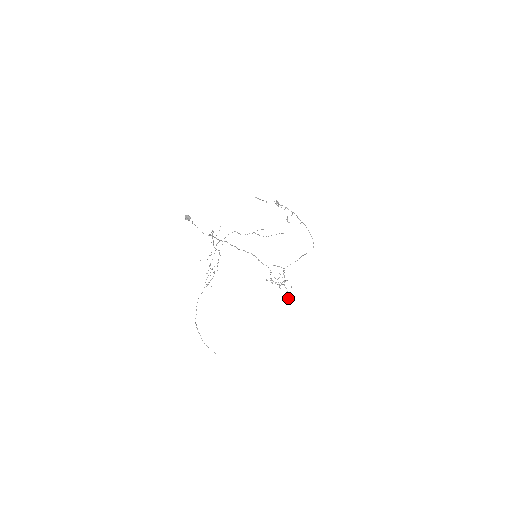
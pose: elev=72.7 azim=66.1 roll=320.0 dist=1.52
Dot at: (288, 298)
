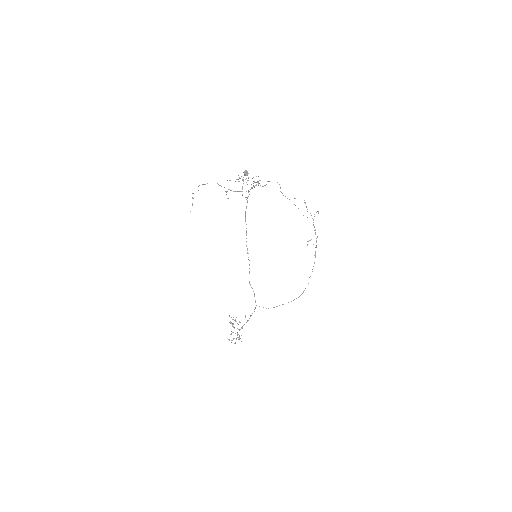
Dot at: occluded
